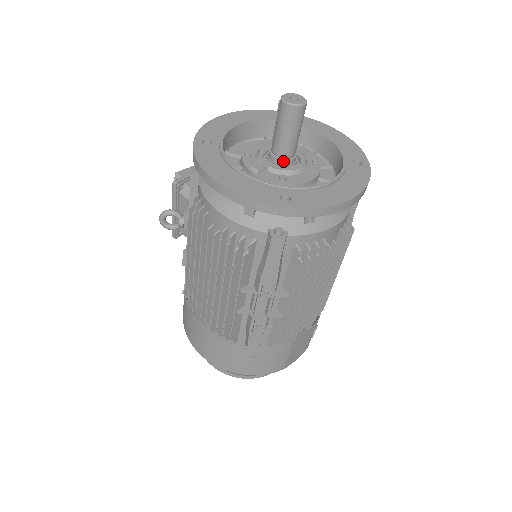
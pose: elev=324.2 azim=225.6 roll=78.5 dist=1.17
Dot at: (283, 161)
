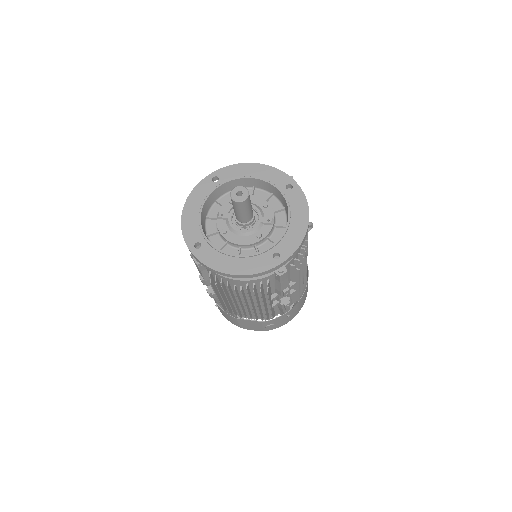
Dot at: (236, 221)
